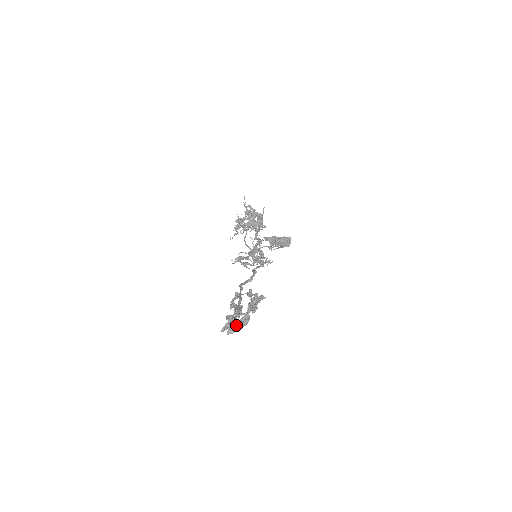
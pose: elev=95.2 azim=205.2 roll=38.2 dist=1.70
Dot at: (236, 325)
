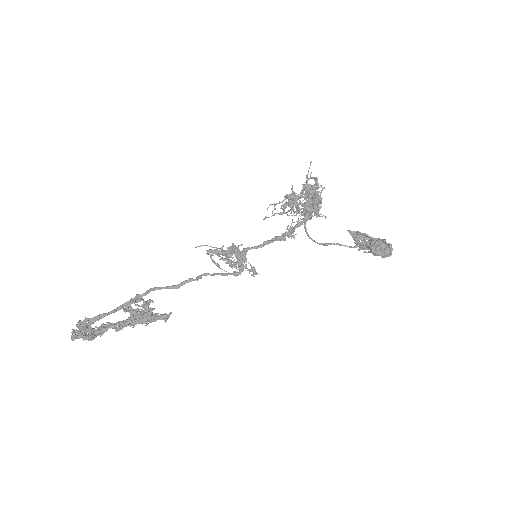
Dot at: (77, 334)
